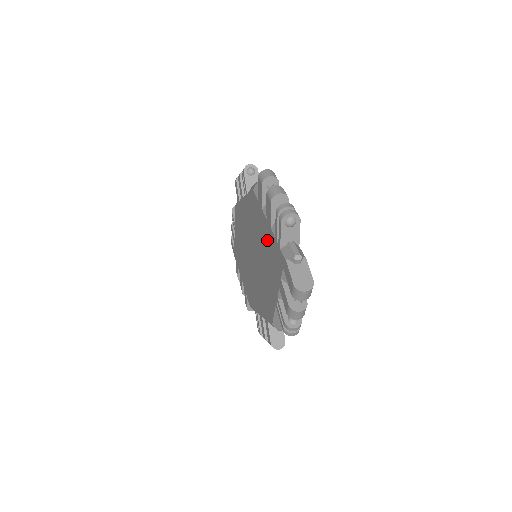
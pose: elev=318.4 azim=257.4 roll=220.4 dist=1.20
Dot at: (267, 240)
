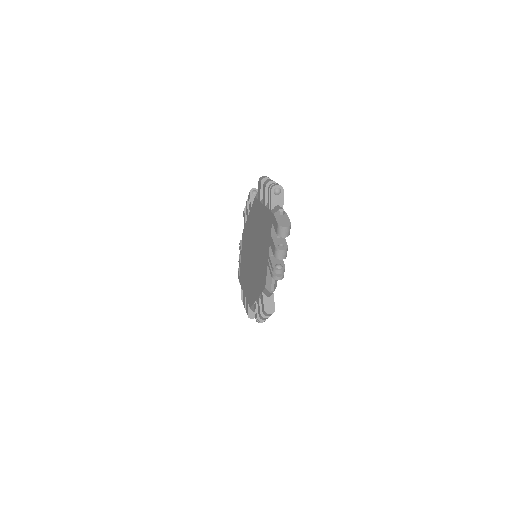
Dot at: (263, 220)
